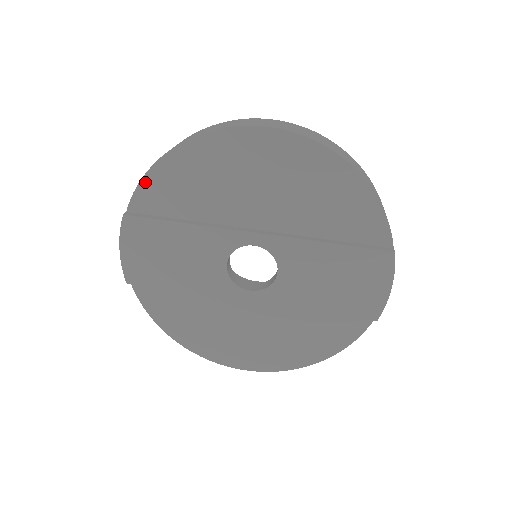
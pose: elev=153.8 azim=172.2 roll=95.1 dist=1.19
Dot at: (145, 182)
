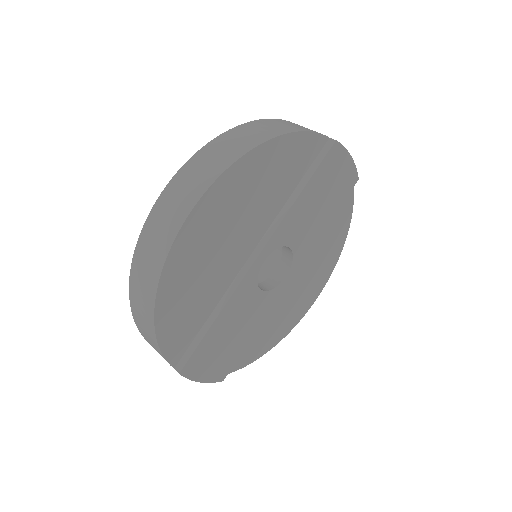
Dot at: (163, 345)
